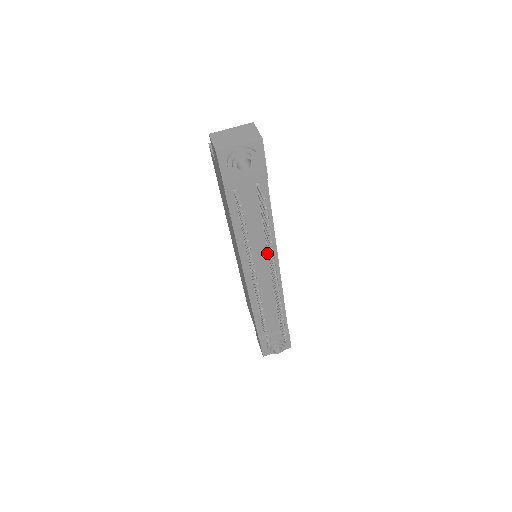
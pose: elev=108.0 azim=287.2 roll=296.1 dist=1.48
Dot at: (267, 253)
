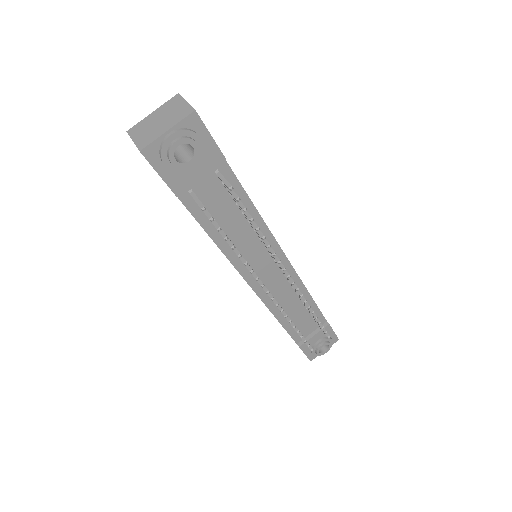
Dot at: (266, 250)
